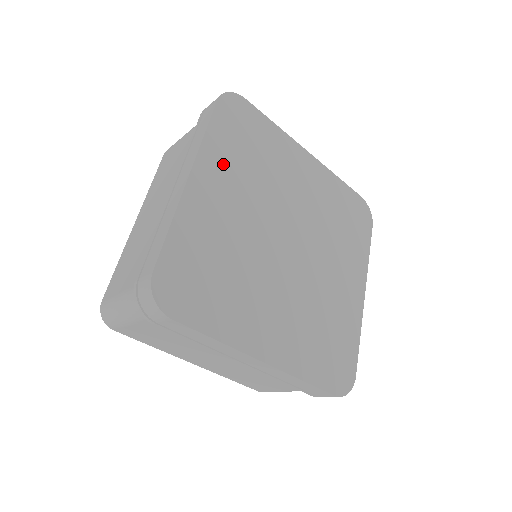
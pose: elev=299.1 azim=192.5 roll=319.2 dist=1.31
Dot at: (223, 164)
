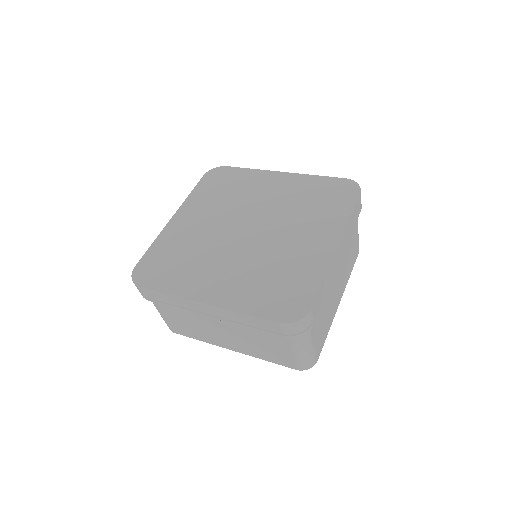
Dot at: (199, 204)
